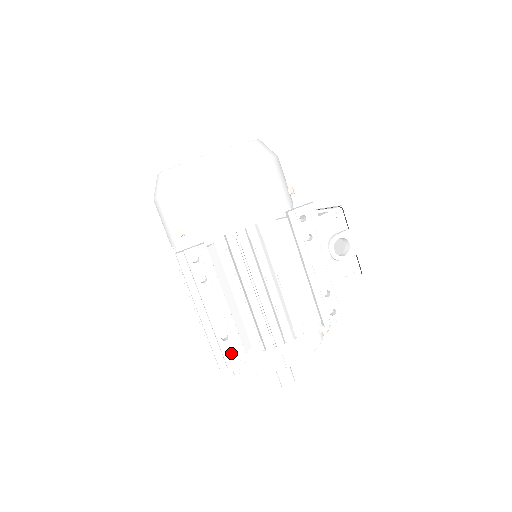
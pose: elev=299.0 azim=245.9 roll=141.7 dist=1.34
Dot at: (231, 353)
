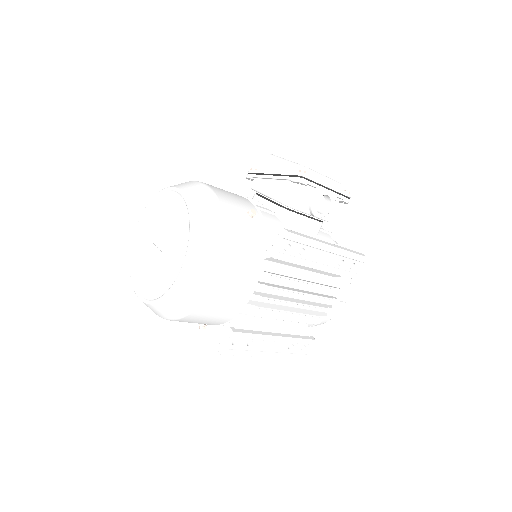
Dot at: occluded
